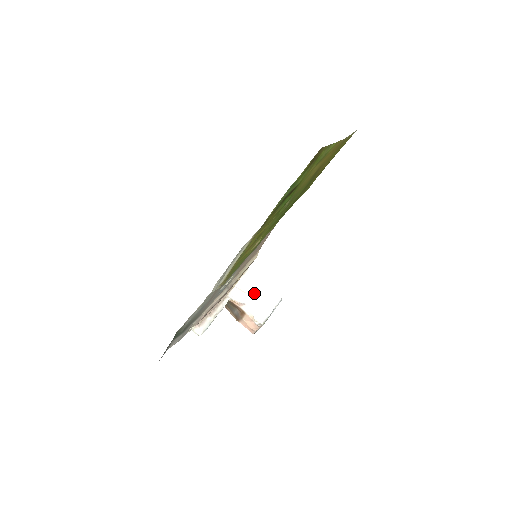
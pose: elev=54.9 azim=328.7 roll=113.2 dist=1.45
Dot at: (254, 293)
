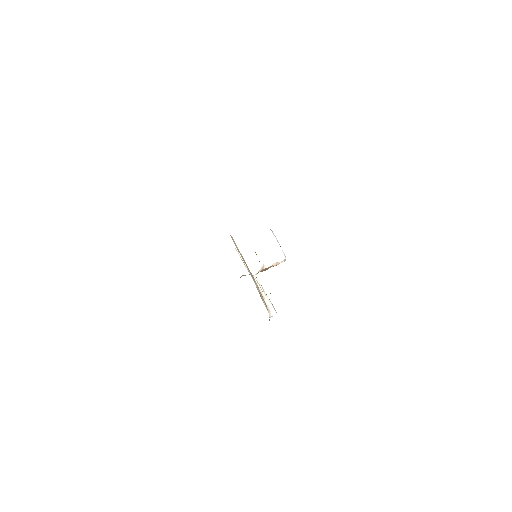
Dot at: (257, 252)
